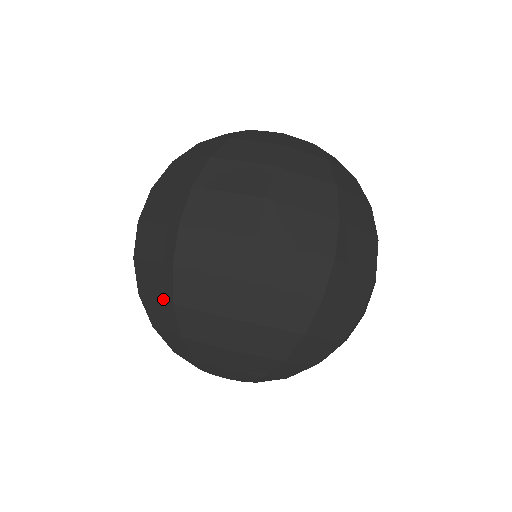
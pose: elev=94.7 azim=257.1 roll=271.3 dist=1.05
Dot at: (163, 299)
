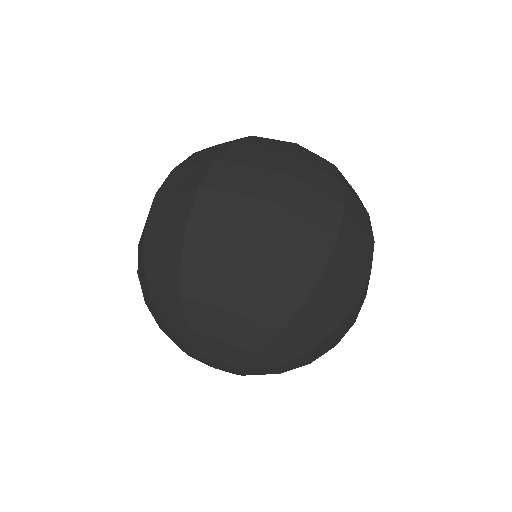
Dot at: (170, 257)
